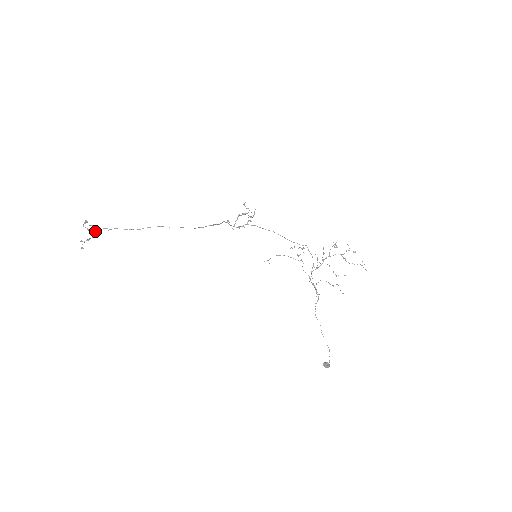
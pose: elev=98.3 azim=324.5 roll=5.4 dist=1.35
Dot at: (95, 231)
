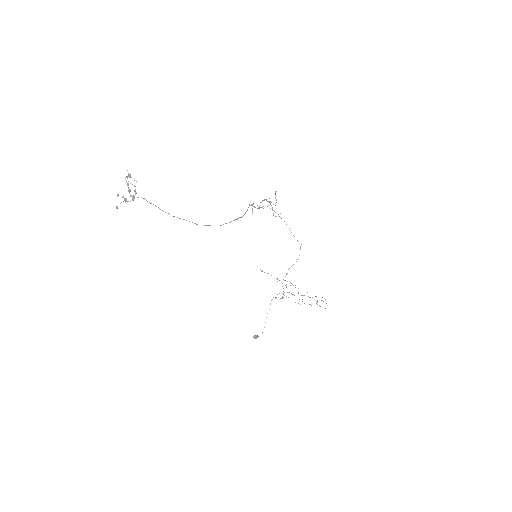
Dot at: (134, 196)
